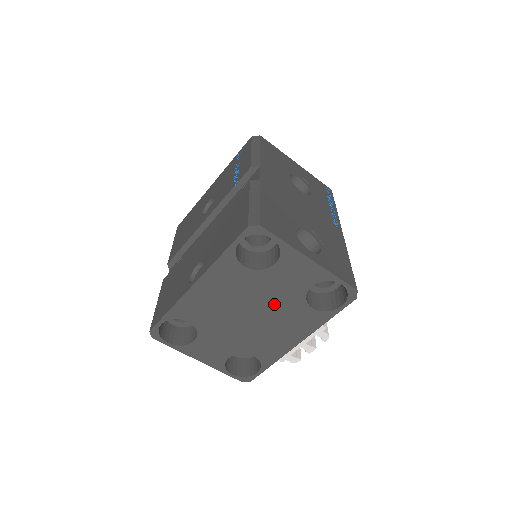
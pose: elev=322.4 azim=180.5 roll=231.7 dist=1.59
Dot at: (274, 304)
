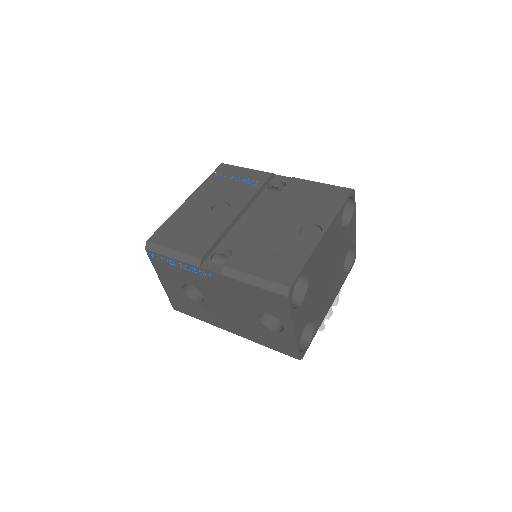
Dot at: (337, 264)
